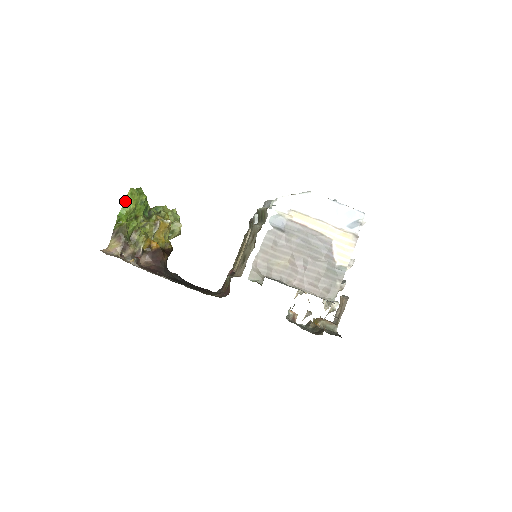
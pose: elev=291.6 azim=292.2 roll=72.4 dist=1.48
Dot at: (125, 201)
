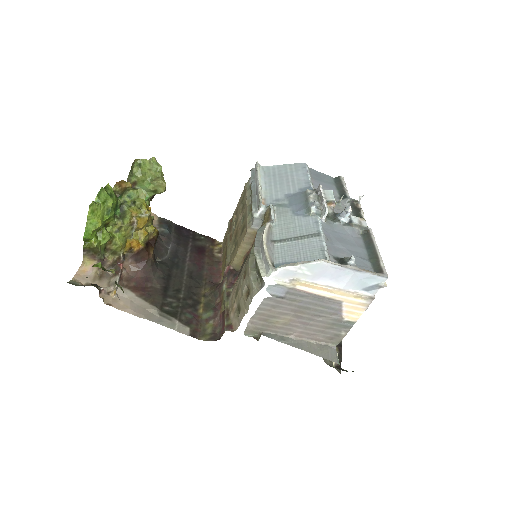
Dot at: (87, 221)
